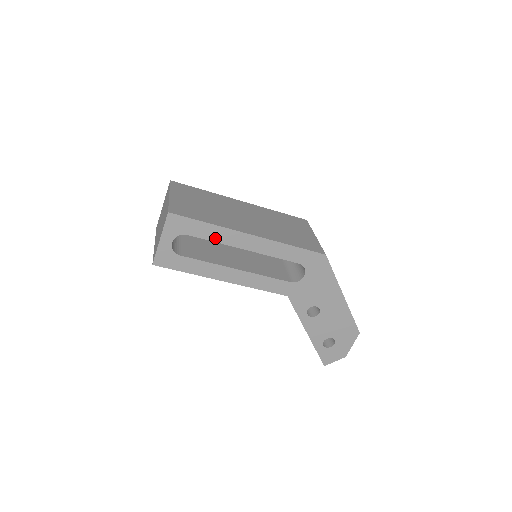
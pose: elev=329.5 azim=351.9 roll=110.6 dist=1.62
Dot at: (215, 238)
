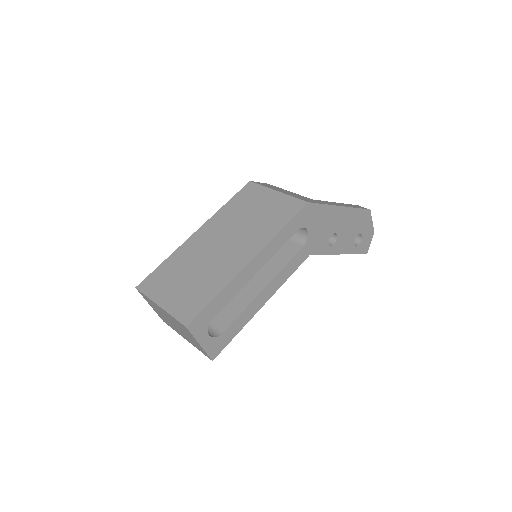
Dot at: (232, 295)
